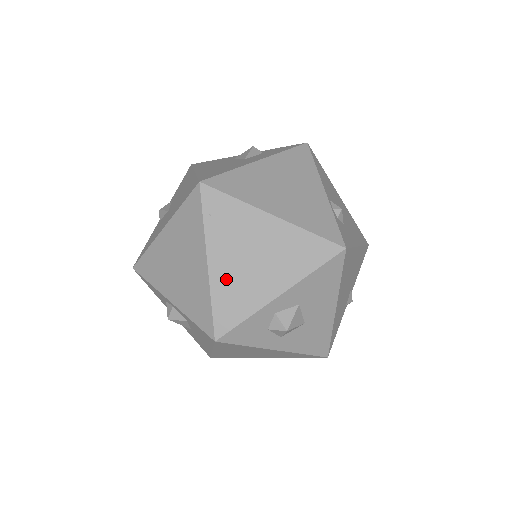
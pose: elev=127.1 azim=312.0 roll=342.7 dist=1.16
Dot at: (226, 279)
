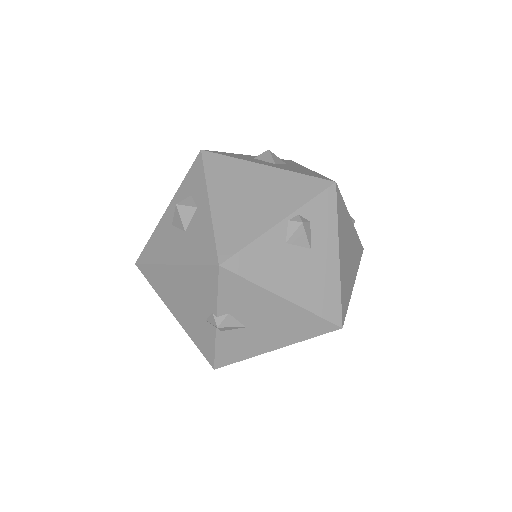
Dot at: occluded
